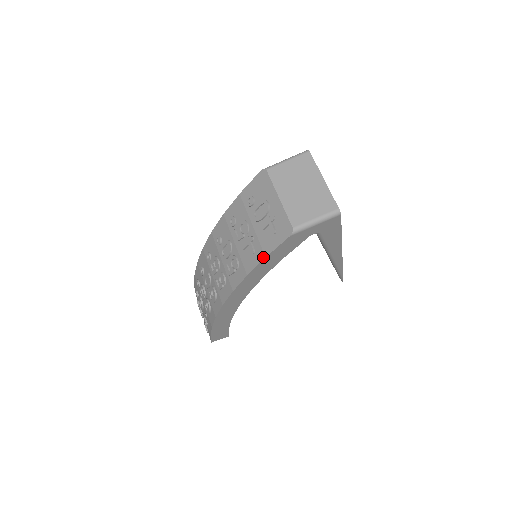
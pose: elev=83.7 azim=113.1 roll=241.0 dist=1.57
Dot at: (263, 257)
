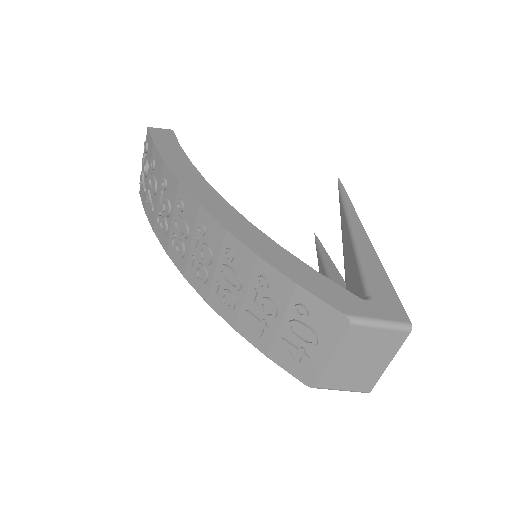
Dot at: (264, 353)
